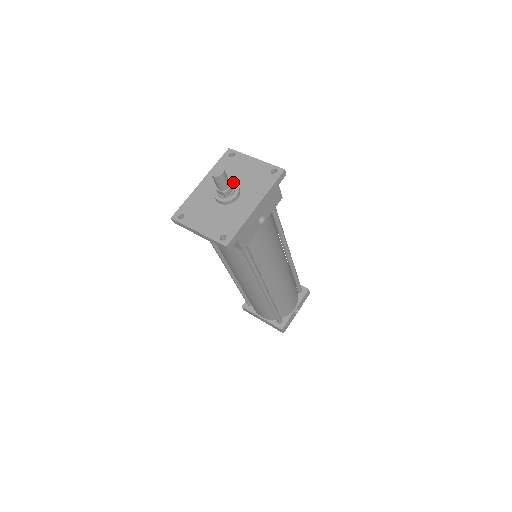
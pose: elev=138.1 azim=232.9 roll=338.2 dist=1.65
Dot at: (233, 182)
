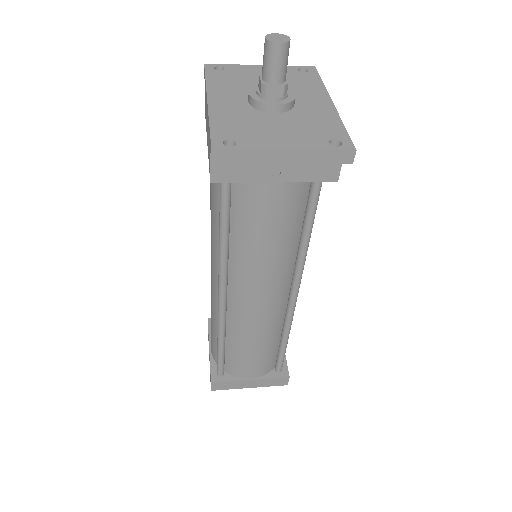
Dot at: occluded
